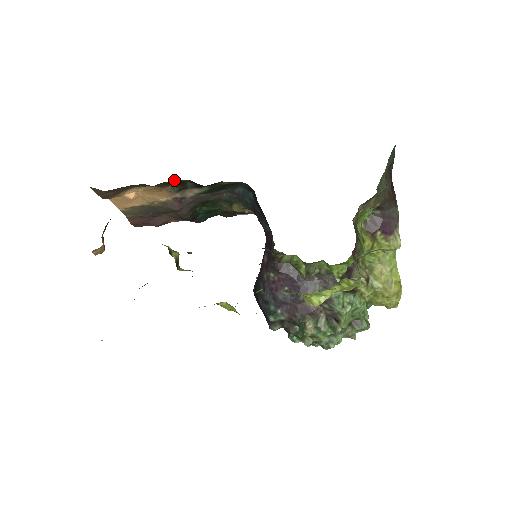
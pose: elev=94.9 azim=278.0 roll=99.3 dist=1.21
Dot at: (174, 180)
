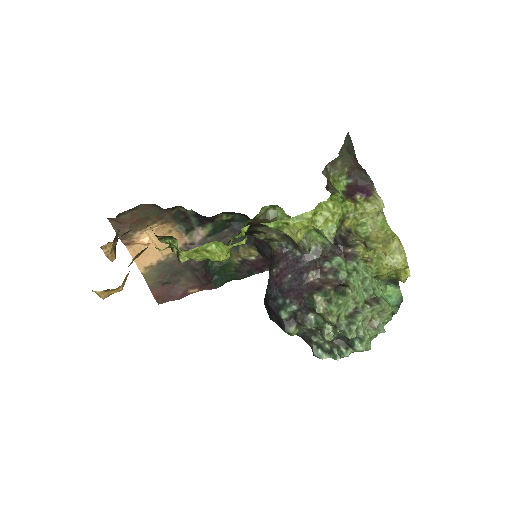
Dot at: (178, 212)
